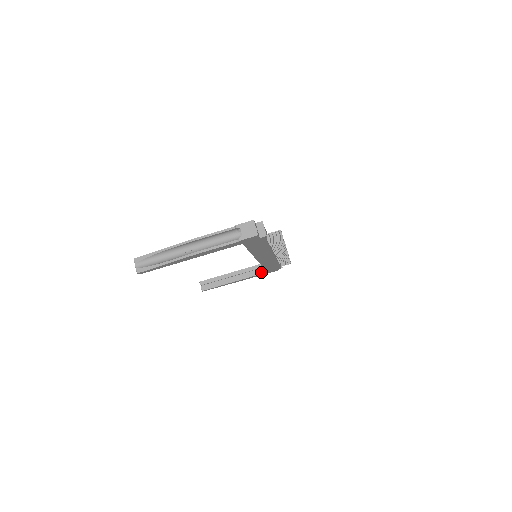
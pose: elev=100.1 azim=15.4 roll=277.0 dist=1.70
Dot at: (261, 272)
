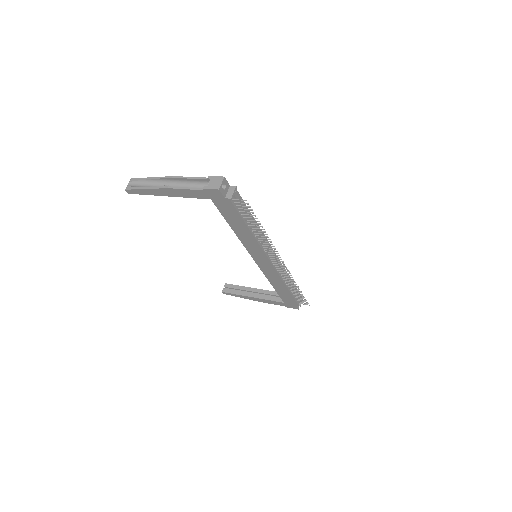
Dot at: (279, 300)
